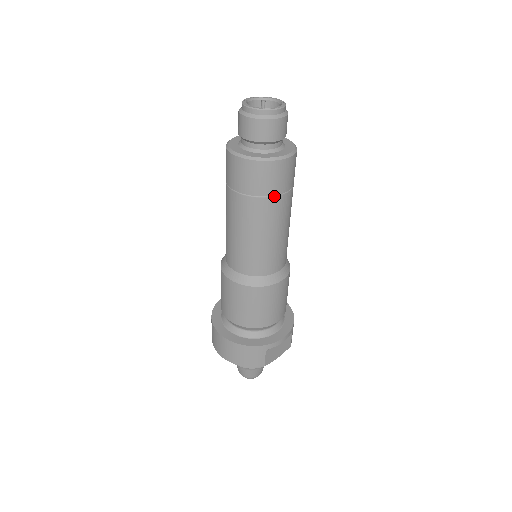
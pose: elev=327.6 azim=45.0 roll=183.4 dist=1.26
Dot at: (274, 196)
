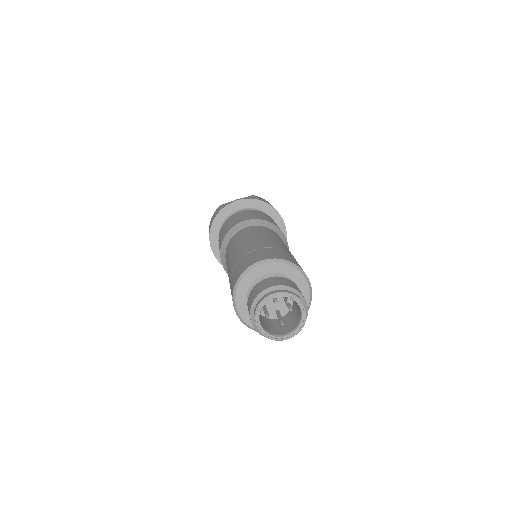
Dot at: occluded
